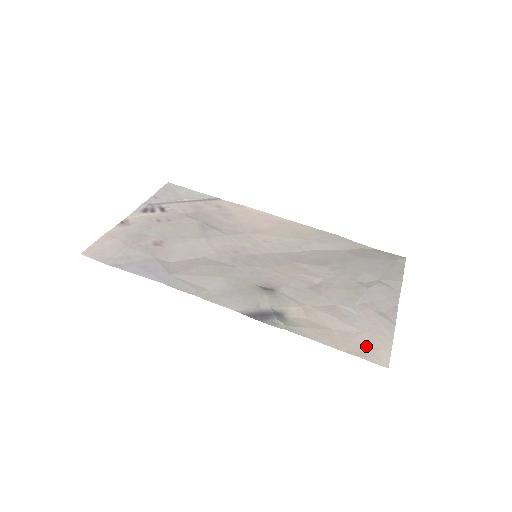
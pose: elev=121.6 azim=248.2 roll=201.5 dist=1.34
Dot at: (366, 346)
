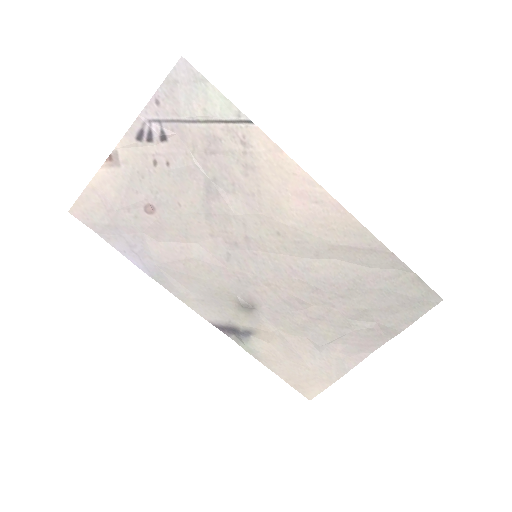
Dot at: (305, 381)
